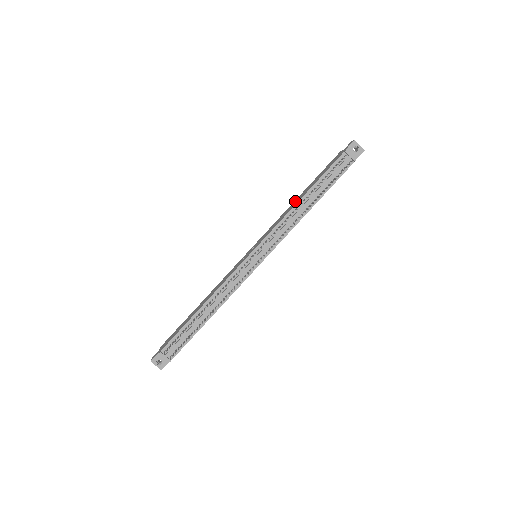
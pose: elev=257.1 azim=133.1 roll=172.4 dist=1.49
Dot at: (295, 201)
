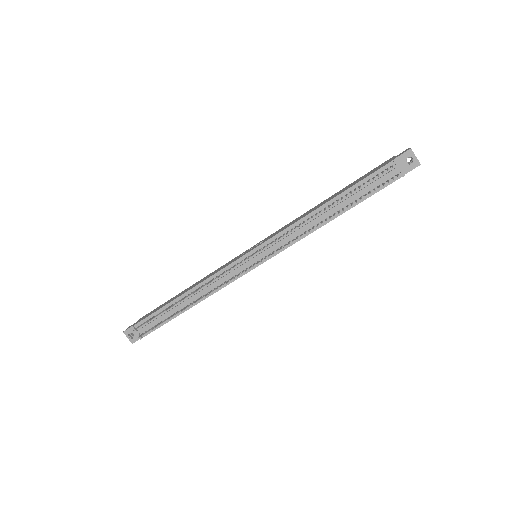
Dot at: (318, 205)
